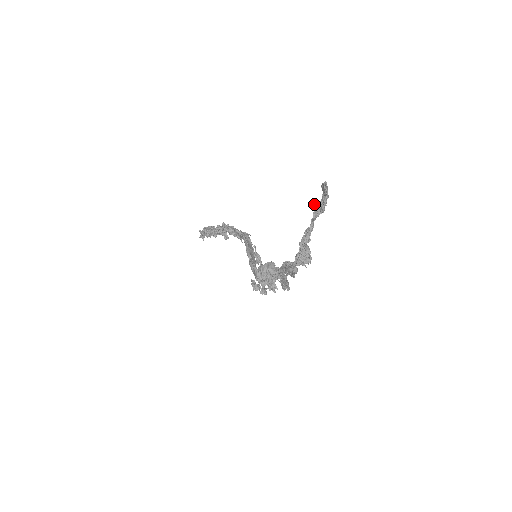
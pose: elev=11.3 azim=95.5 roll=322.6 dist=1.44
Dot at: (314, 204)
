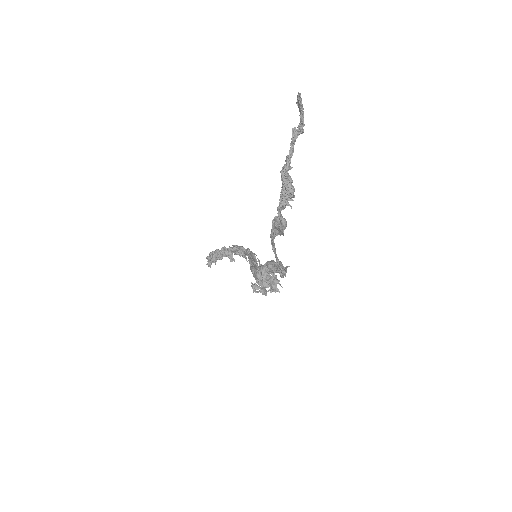
Dot at: (292, 128)
